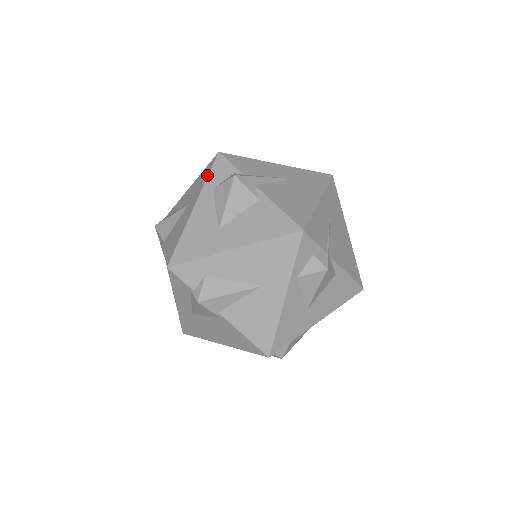
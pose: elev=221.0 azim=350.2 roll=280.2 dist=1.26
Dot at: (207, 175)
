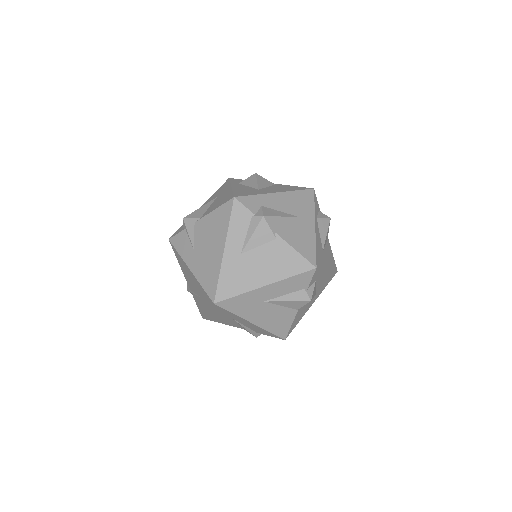
Dot at: (229, 182)
